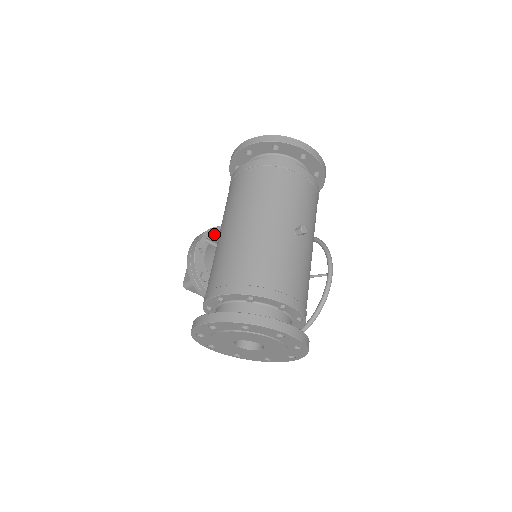
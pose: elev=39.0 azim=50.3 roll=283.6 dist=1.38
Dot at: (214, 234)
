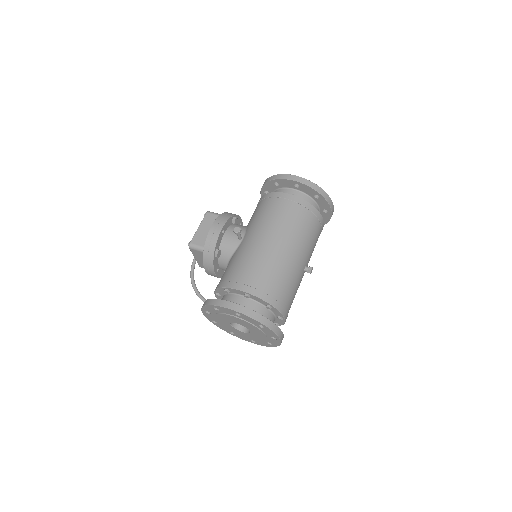
Dot at: (235, 222)
